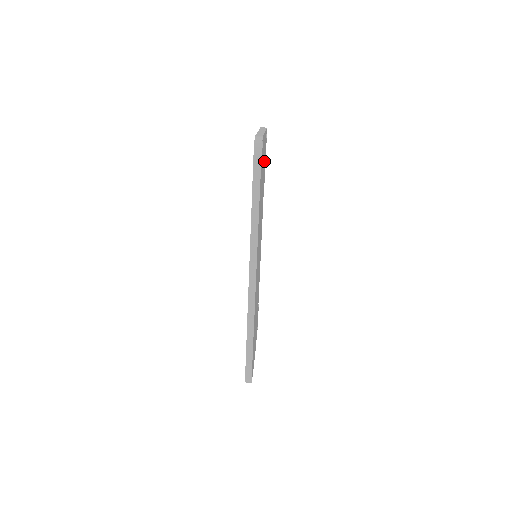
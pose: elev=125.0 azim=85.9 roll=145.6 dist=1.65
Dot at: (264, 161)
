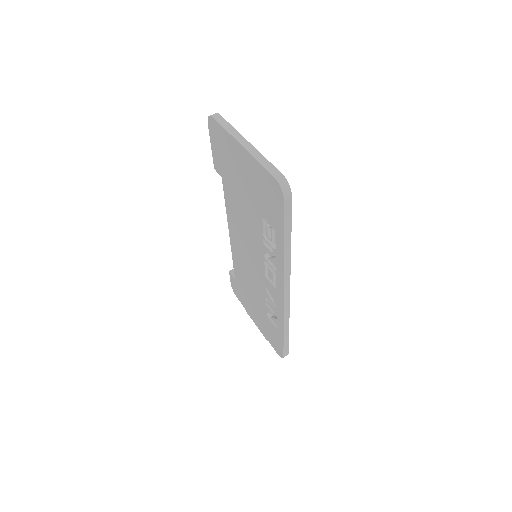
Dot at: occluded
